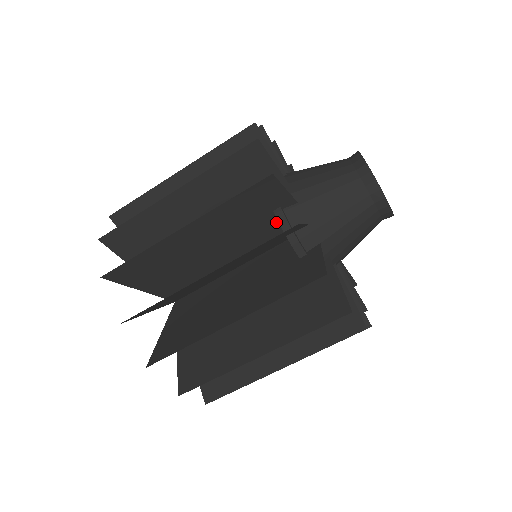
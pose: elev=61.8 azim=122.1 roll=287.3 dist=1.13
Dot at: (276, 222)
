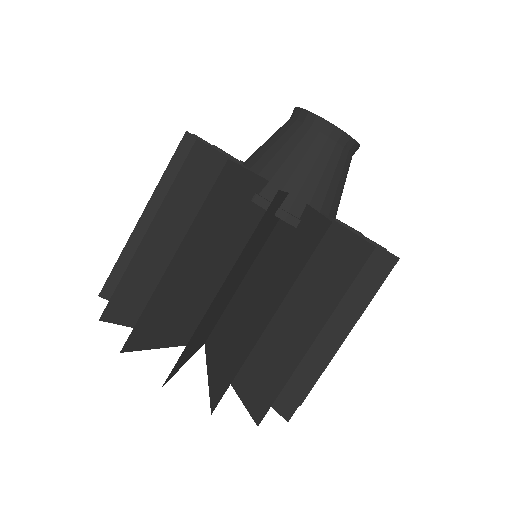
Dot at: occluded
